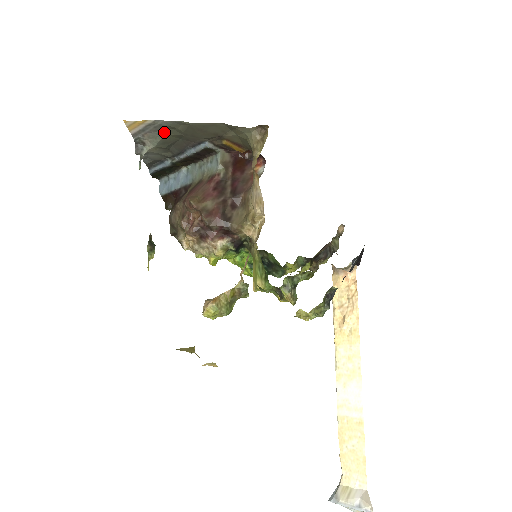
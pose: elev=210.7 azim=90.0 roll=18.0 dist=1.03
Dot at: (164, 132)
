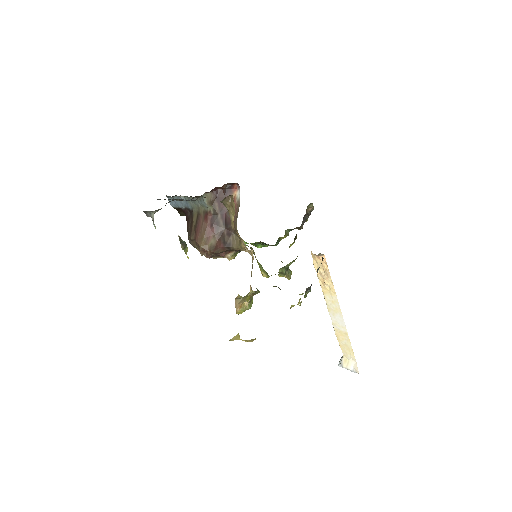
Dot at: (161, 208)
